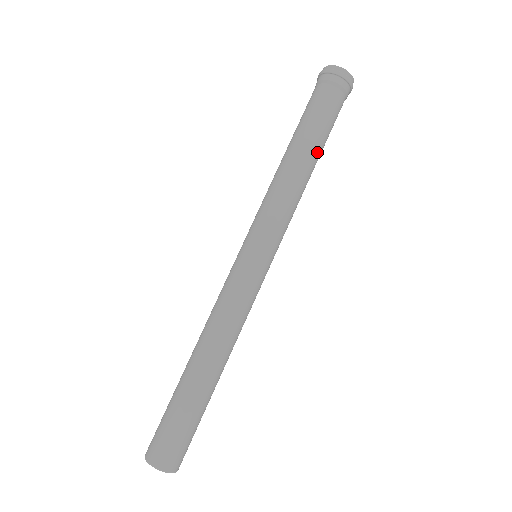
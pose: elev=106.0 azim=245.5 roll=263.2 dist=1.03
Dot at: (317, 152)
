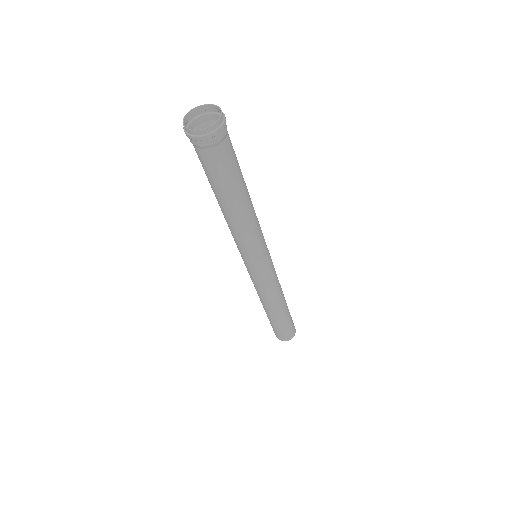
Dot at: (244, 191)
